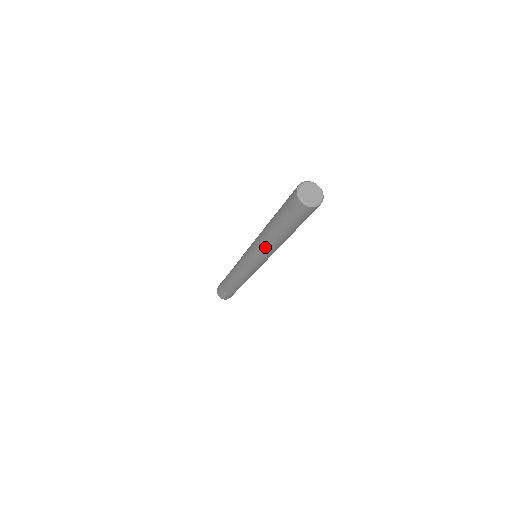
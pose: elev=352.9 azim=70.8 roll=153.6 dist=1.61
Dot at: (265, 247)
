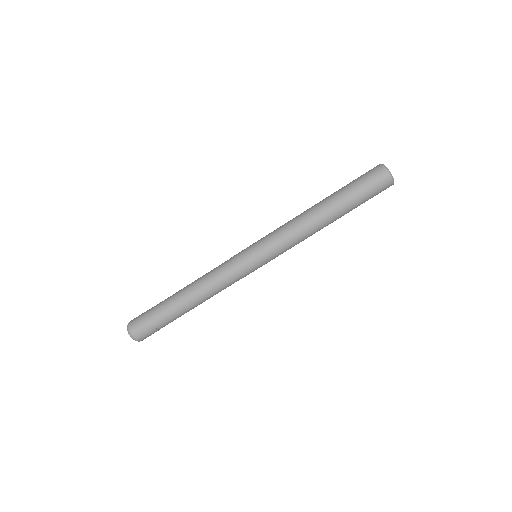
Dot at: (302, 231)
